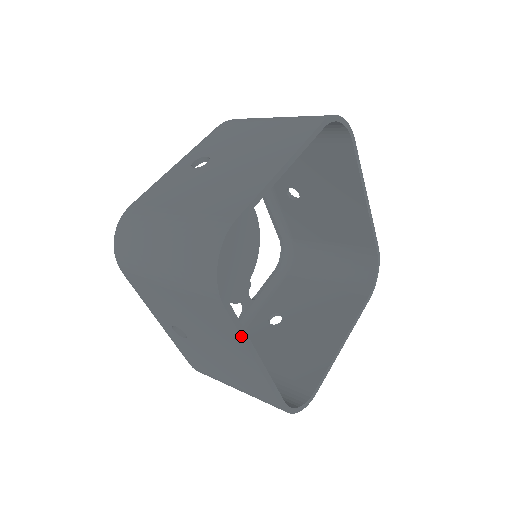
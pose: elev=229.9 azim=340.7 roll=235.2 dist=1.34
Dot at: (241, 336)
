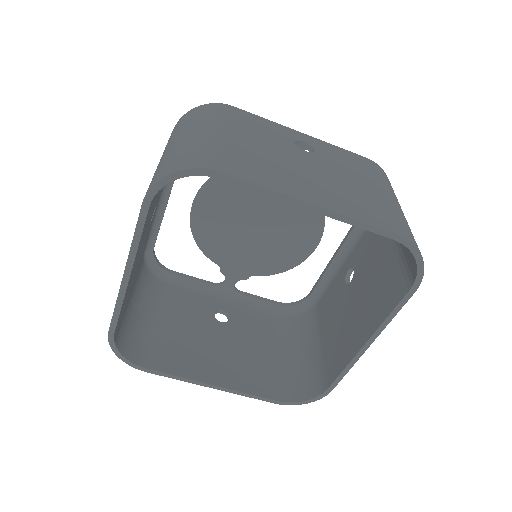
Dot at: (132, 242)
